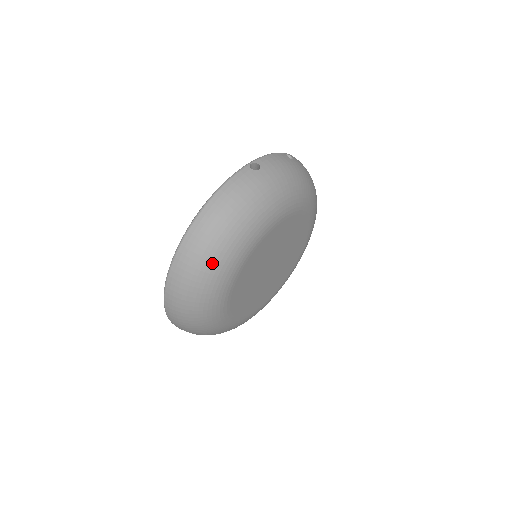
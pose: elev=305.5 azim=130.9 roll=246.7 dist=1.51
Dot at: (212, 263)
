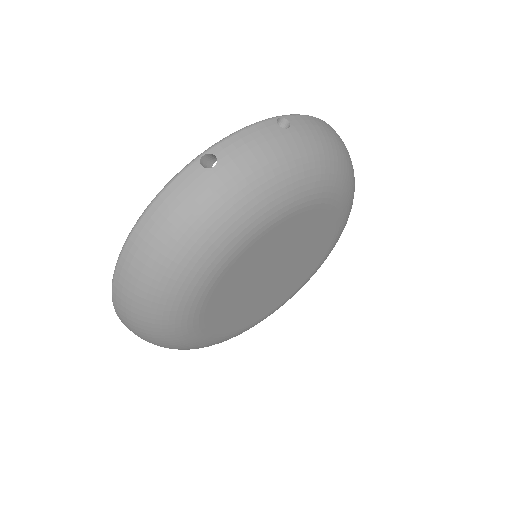
Dot at: (155, 304)
